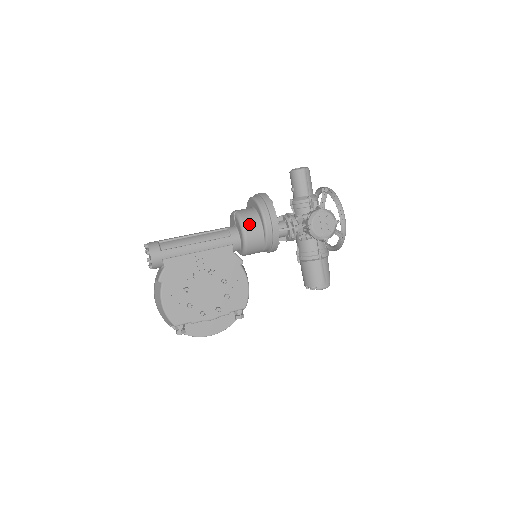
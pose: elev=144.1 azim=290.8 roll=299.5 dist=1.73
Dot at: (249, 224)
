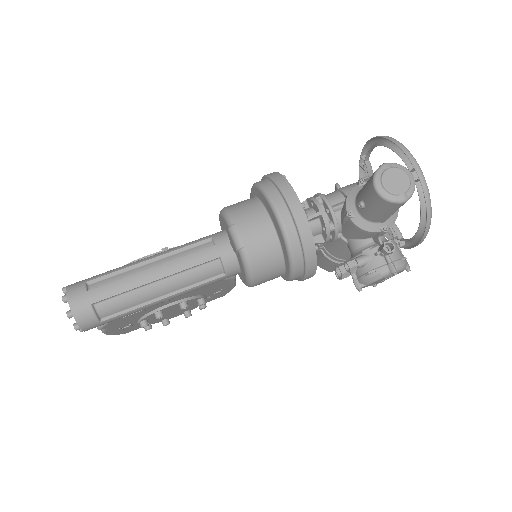
Dot at: (263, 276)
